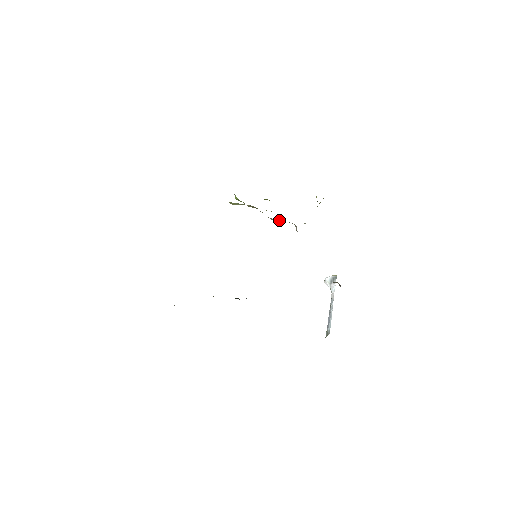
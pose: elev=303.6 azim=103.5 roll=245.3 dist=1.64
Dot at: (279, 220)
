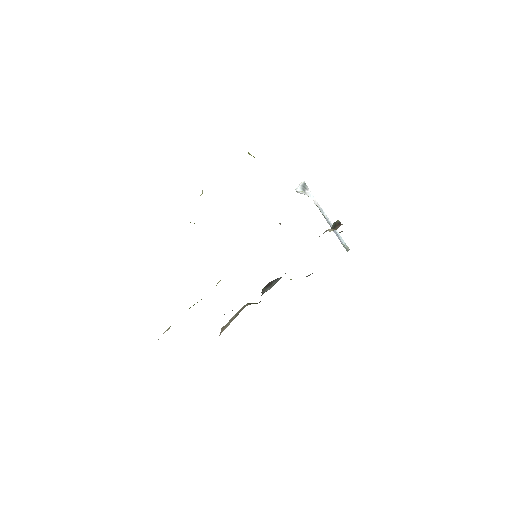
Dot at: occluded
